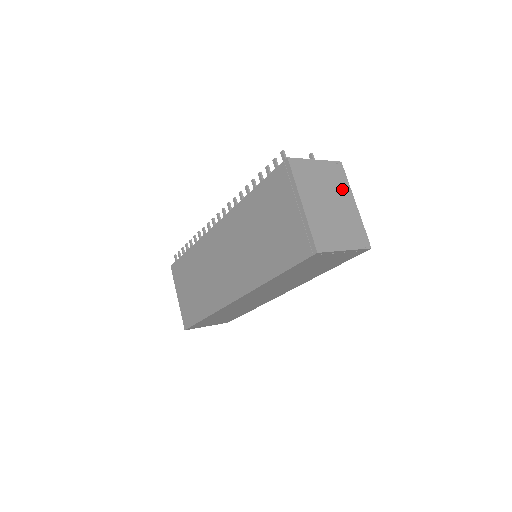
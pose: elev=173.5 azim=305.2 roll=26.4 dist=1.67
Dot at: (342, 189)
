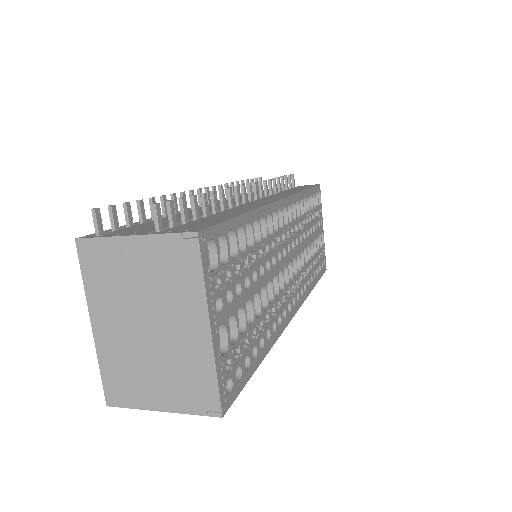
Dot at: (183, 297)
